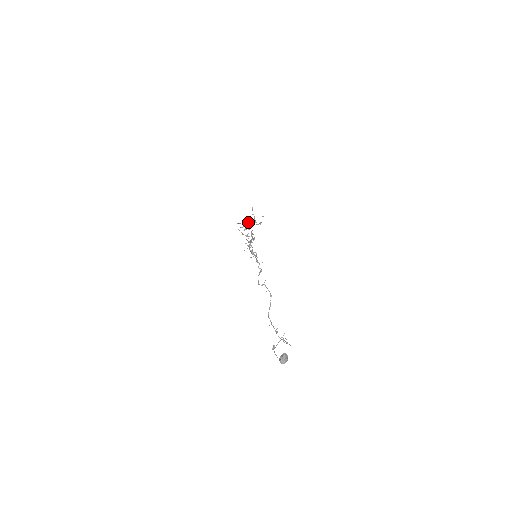
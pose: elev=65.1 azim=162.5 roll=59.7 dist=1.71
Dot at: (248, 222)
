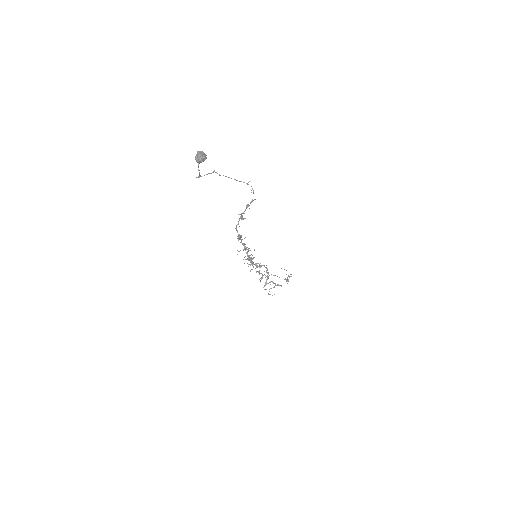
Dot at: (278, 285)
